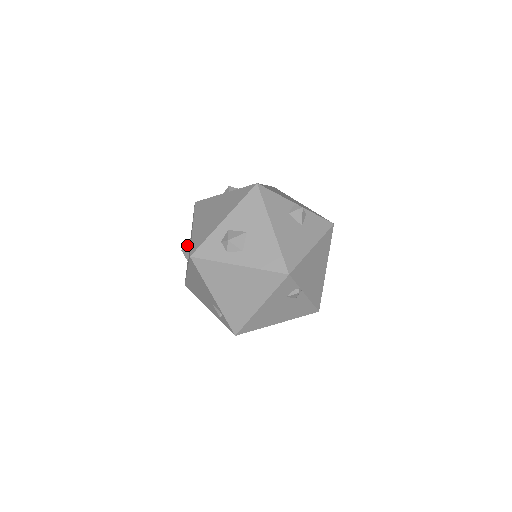
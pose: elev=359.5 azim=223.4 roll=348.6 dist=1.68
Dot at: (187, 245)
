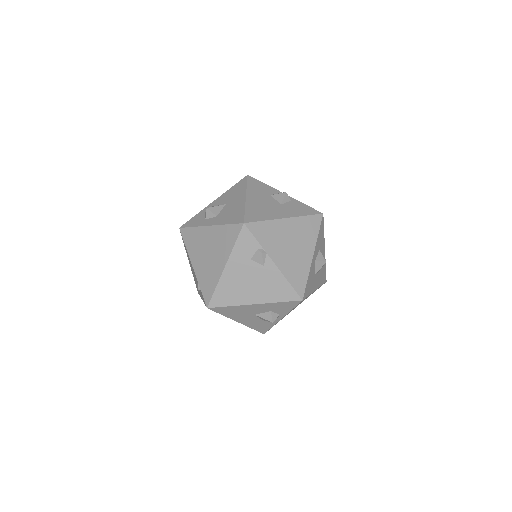
Dot at: occluded
